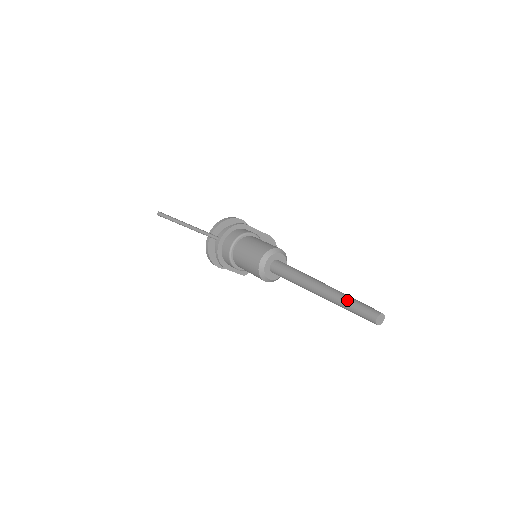
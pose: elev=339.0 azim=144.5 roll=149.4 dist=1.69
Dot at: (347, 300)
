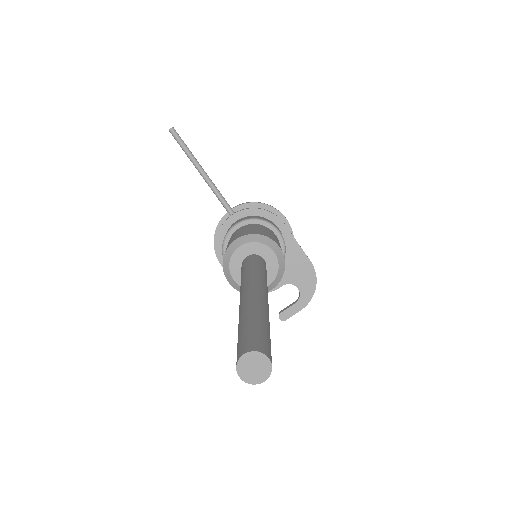
Dot at: (250, 312)
